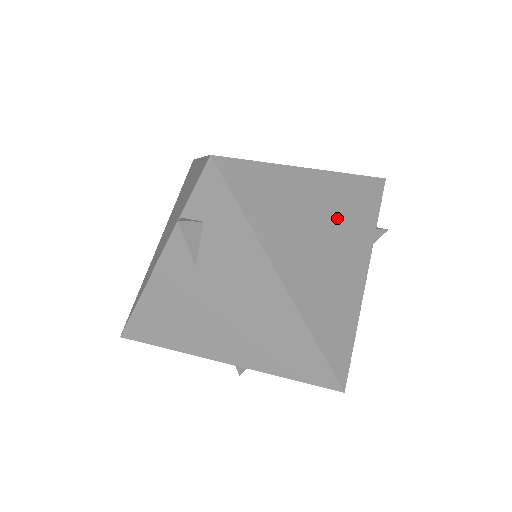
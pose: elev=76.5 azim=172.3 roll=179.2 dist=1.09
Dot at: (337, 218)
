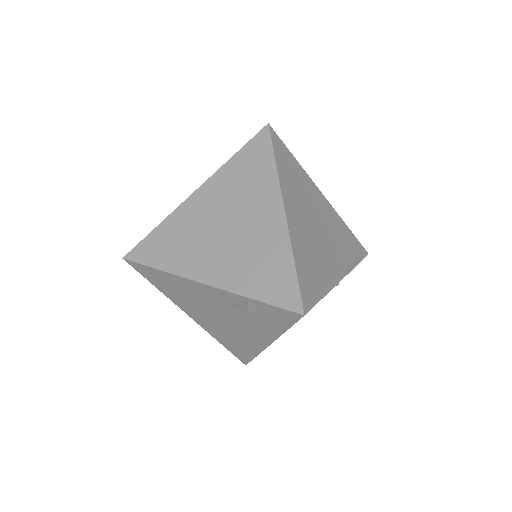
Dot at: occluded
